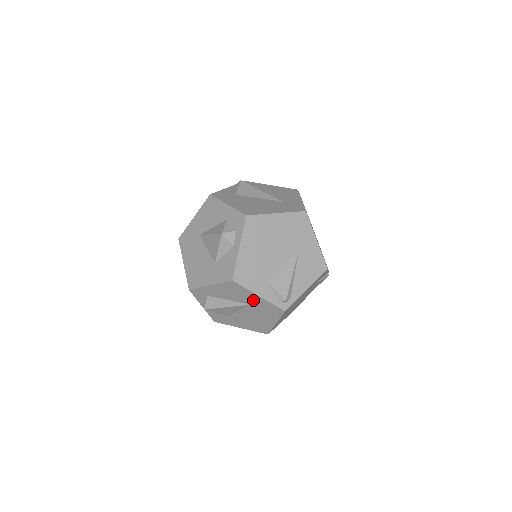
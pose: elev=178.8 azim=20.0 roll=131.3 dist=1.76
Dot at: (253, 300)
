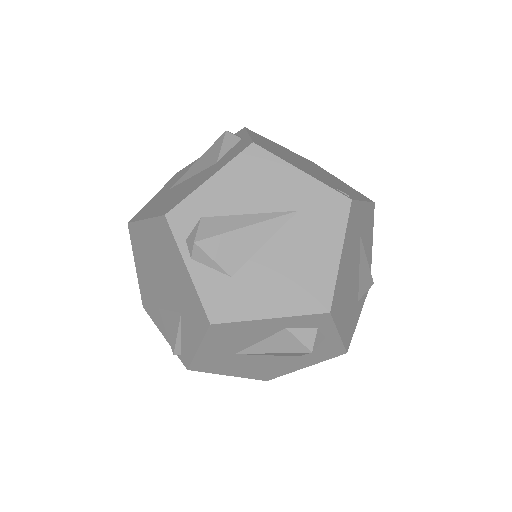
Dot at: occluded
